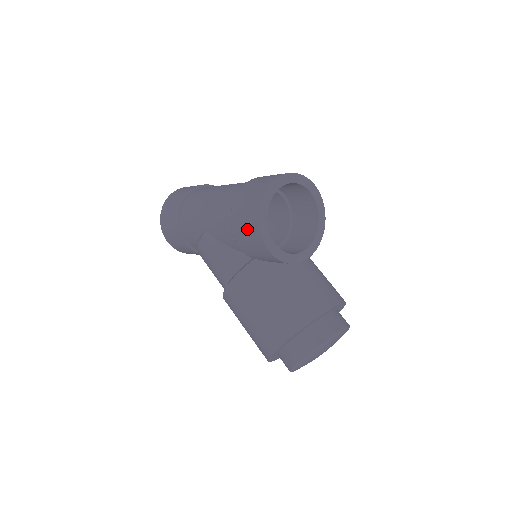
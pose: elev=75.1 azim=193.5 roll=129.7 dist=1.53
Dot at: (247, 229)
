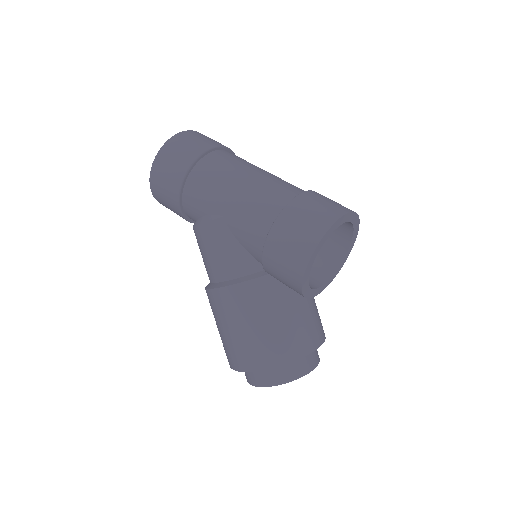
Dot at: (288, 255)
